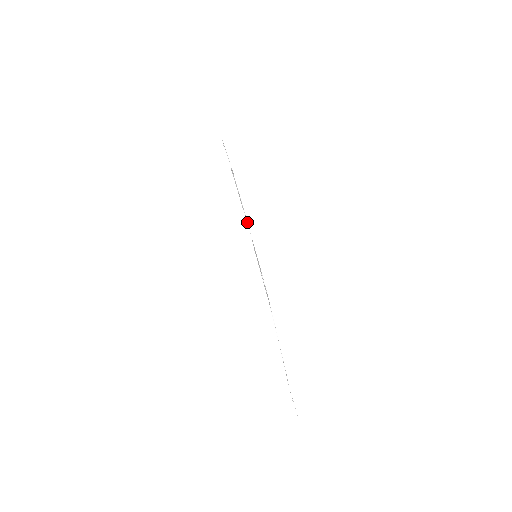
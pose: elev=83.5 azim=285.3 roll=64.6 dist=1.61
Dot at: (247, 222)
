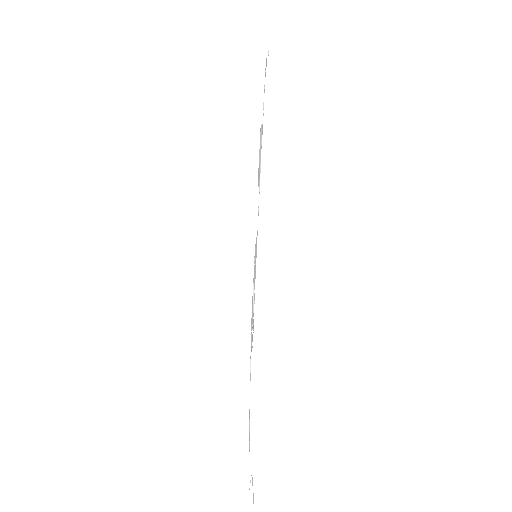
Dot at: (258, 207)
